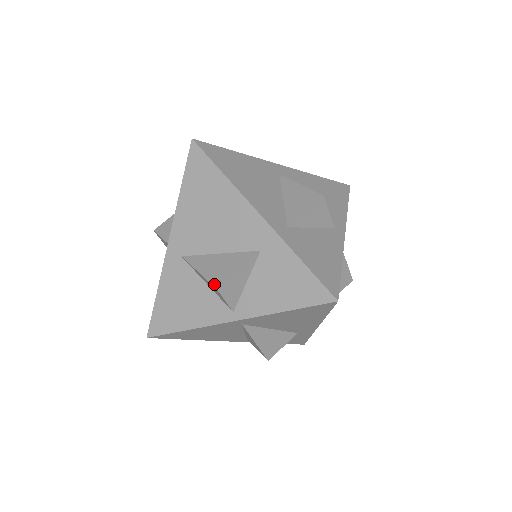
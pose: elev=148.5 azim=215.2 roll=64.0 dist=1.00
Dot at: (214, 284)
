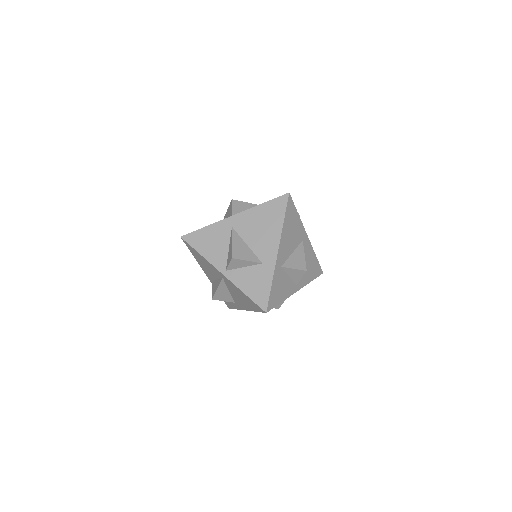
Dot at: (233, 255)
